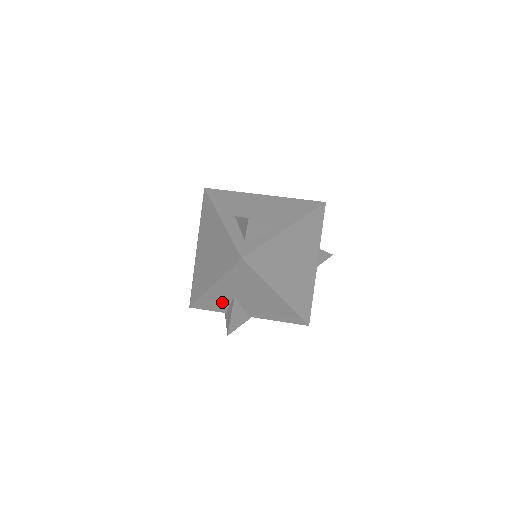
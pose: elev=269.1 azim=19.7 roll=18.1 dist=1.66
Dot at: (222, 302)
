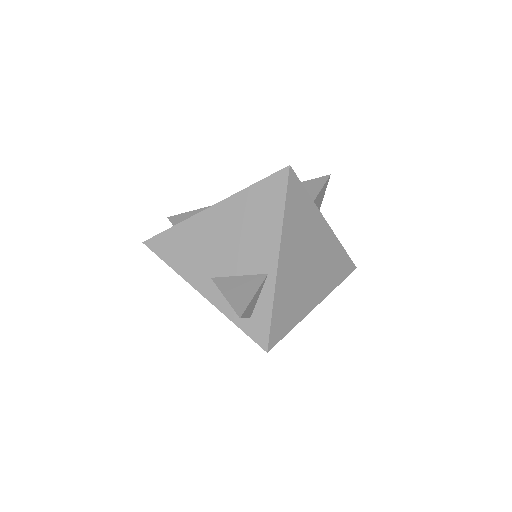
Dot at: occluded
